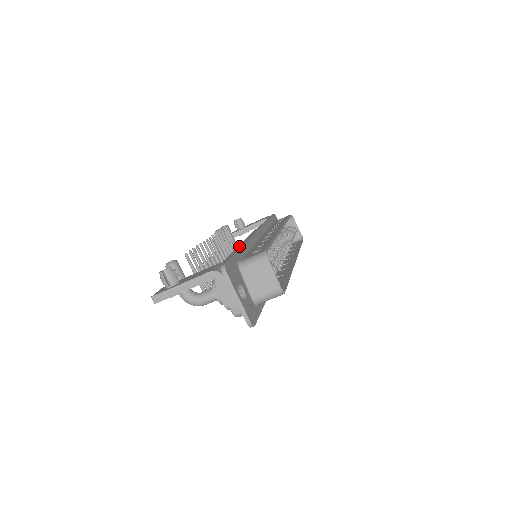
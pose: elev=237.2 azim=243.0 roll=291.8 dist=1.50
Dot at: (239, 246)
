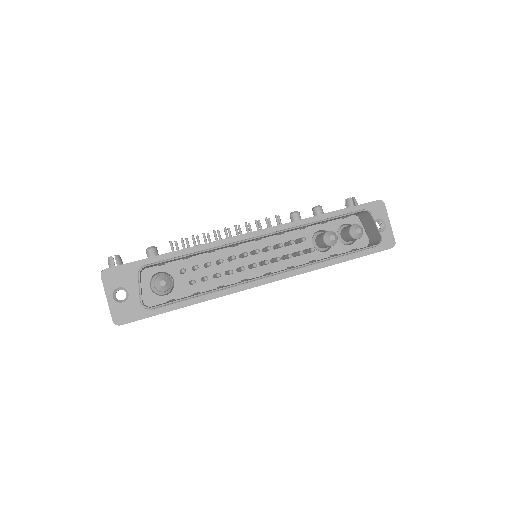
Dot at: occluded
